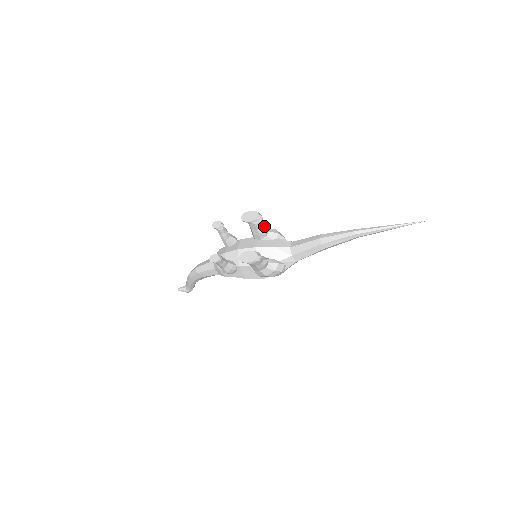
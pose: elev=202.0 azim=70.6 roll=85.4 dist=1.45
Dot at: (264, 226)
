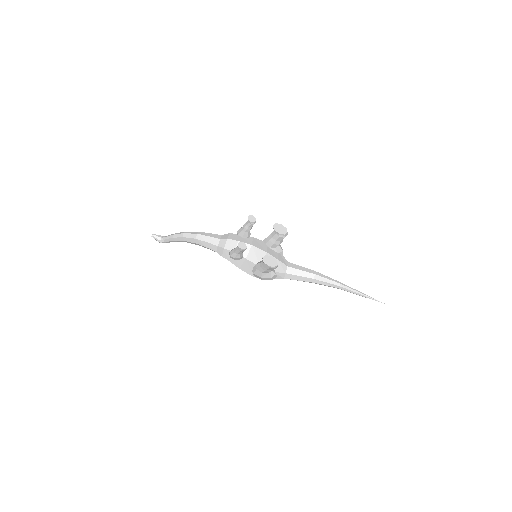
Dot at: (281, 241)
